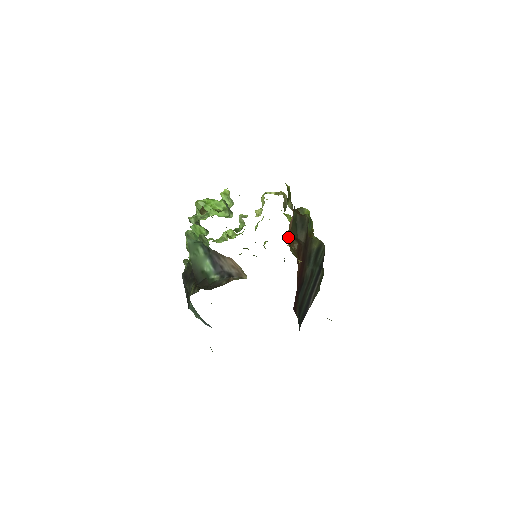
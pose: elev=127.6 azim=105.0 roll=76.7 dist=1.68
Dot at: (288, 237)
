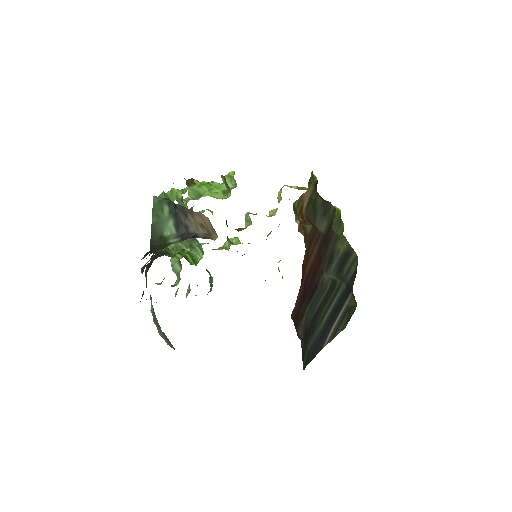
Dot at: (296, 205)
